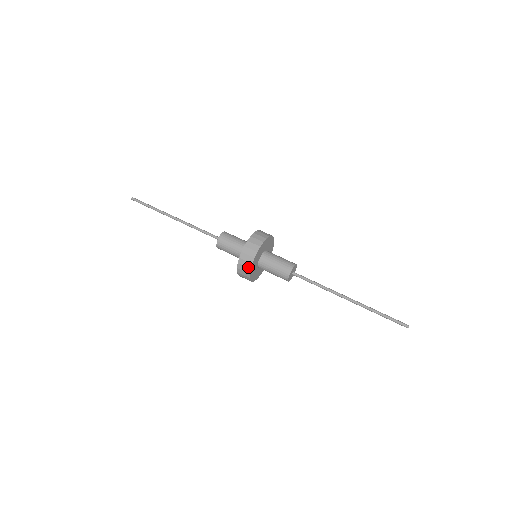
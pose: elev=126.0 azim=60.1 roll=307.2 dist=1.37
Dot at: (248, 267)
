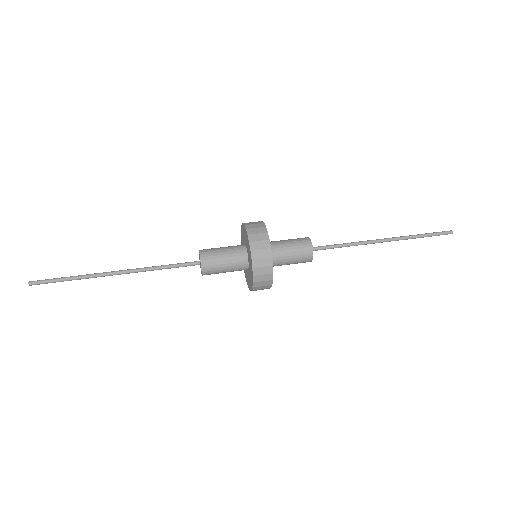
Dot at: (269, 273)
